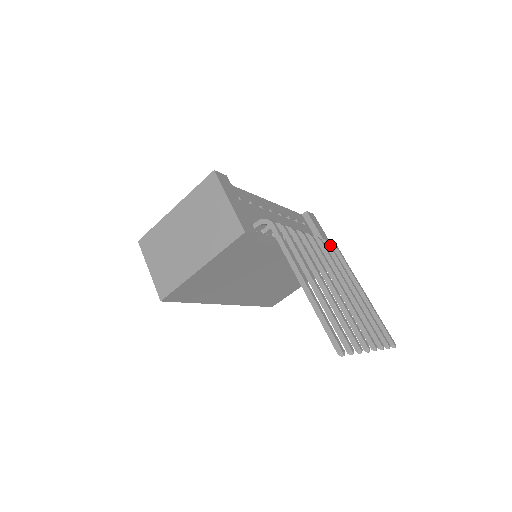
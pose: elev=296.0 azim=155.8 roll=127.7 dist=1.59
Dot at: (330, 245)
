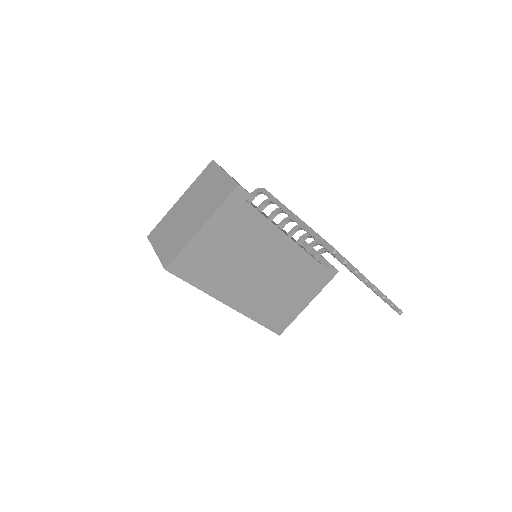
Dot at: occluded
